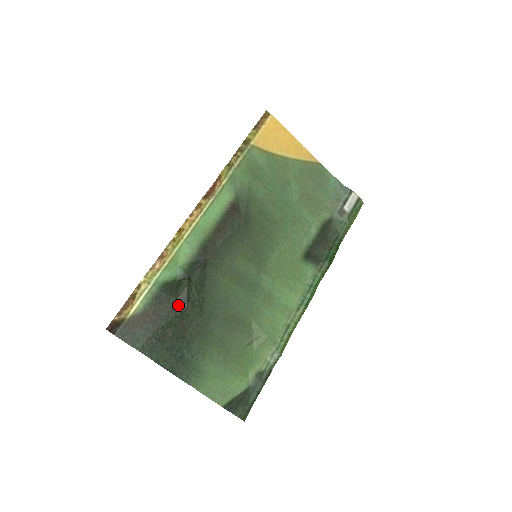
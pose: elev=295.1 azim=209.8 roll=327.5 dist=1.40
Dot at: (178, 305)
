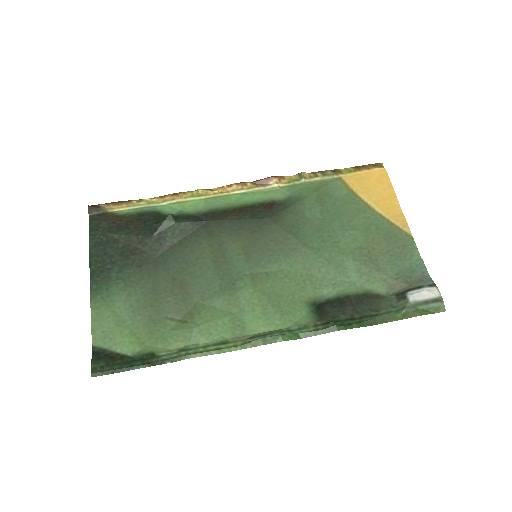
Dot at: (148, 230)
